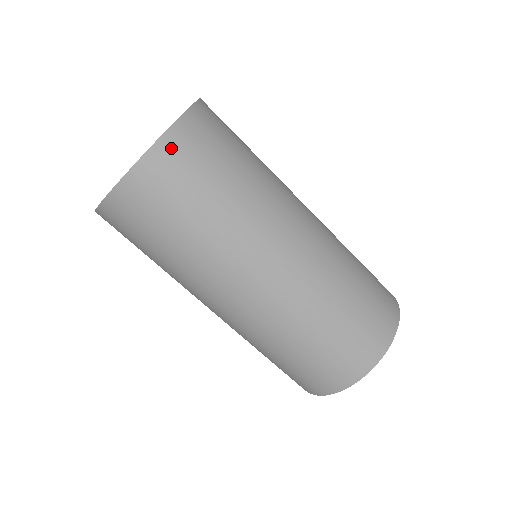
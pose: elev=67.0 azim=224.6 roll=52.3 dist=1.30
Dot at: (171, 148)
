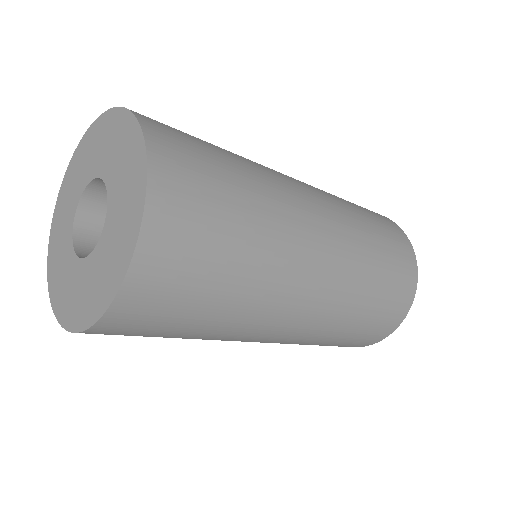
Dot at: (107, 330)
